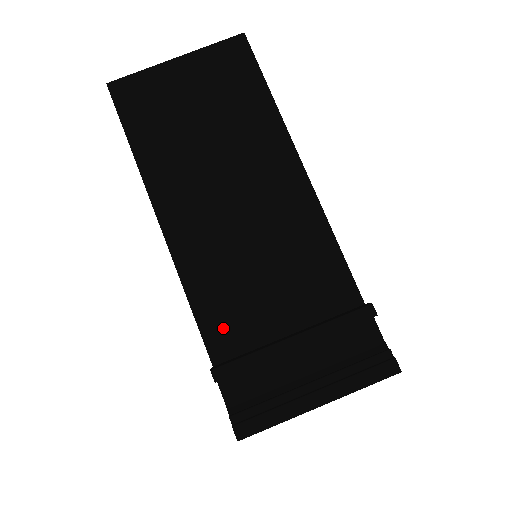
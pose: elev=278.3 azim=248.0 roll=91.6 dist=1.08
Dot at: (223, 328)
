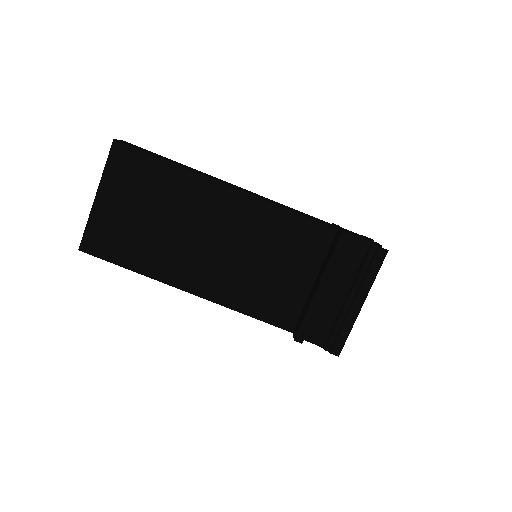
Dot at: (278, 311)
